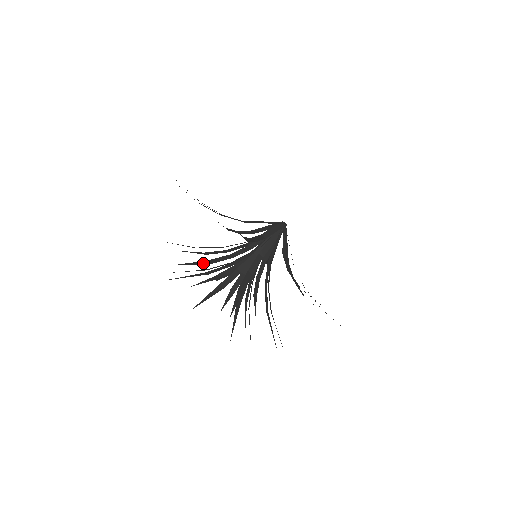
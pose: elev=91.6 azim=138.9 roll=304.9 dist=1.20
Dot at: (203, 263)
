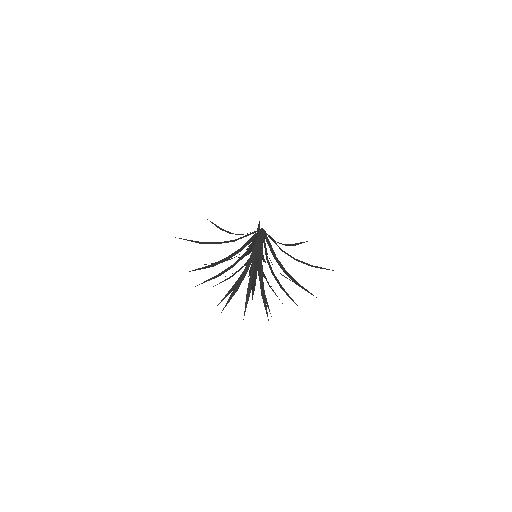
Dot at: (234, 294)
